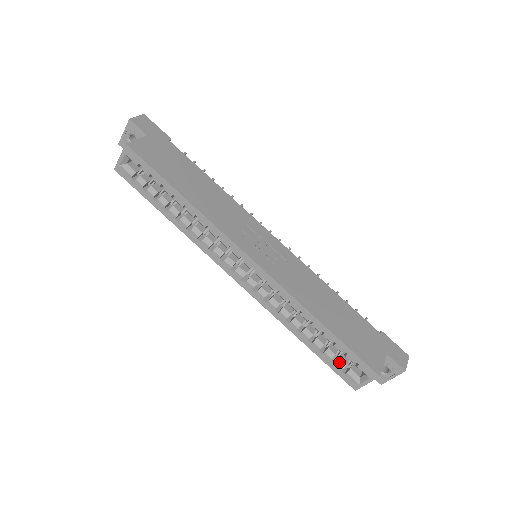
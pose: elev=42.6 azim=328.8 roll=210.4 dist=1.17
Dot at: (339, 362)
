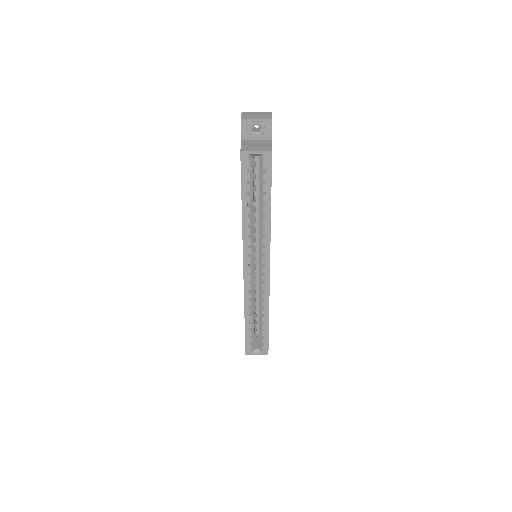
Dot at: (253, 339)
